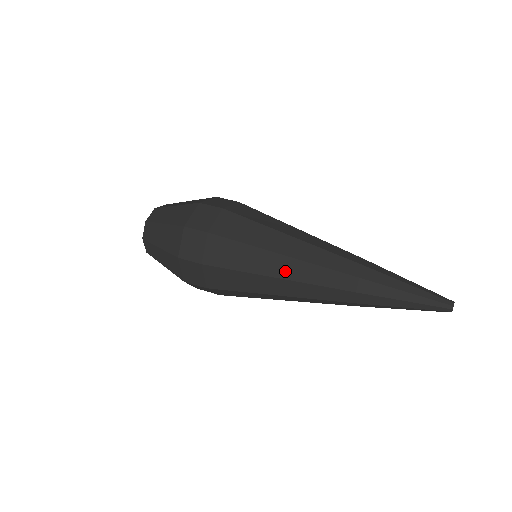
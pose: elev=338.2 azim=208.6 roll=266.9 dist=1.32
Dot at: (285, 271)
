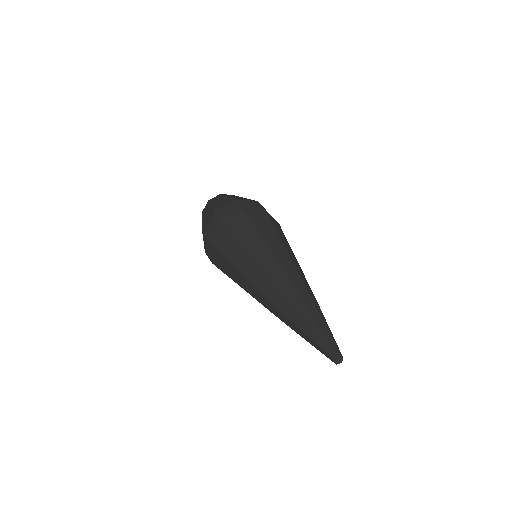
Dot at: (249, 271)
